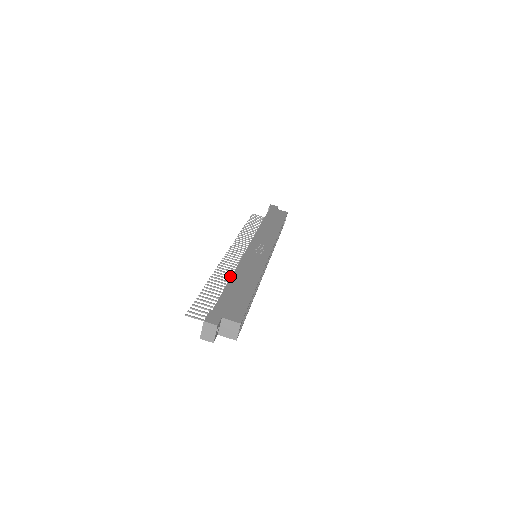
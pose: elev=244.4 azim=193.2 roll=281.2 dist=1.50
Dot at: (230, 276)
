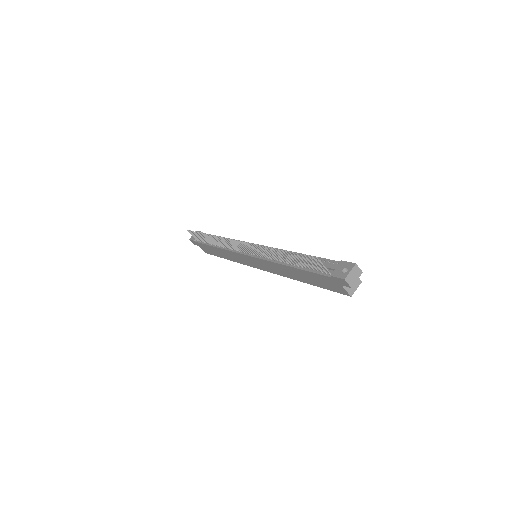
Dot at: occluded
